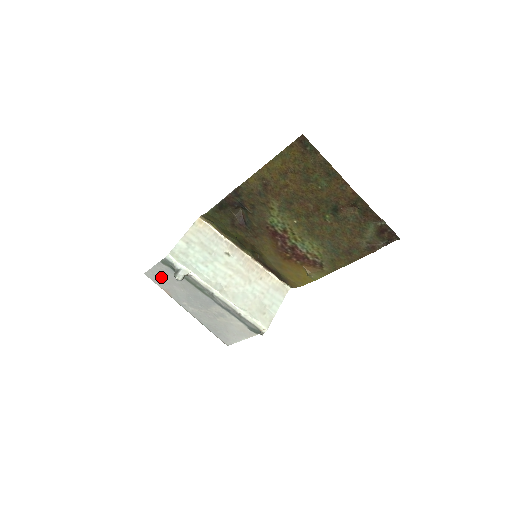
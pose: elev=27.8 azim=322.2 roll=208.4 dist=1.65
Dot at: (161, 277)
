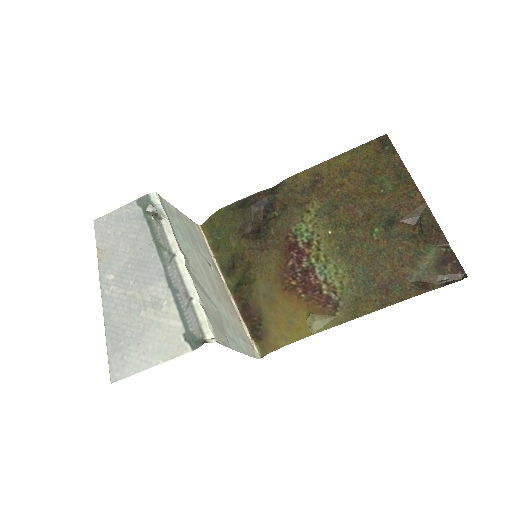
Dot at: (115, 226)
